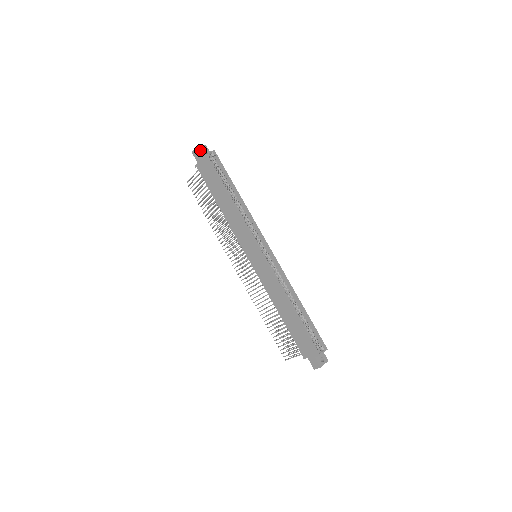
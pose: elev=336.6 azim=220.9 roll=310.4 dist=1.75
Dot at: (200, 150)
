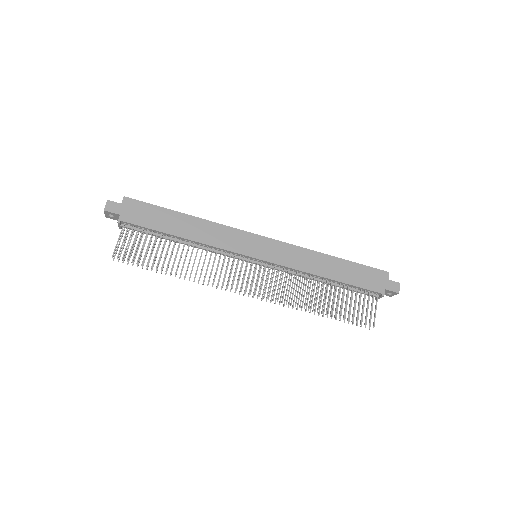
Dot at: (113, 203)
